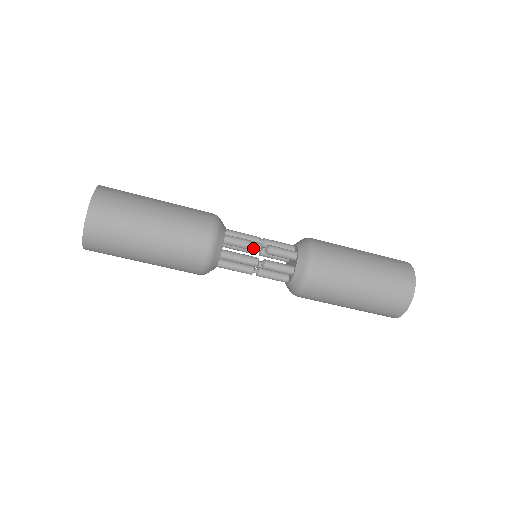
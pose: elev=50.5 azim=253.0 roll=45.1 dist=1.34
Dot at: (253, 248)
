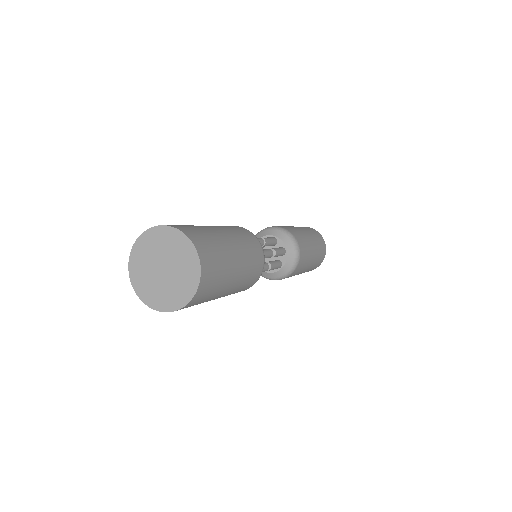
Dot at: (269, 257)
